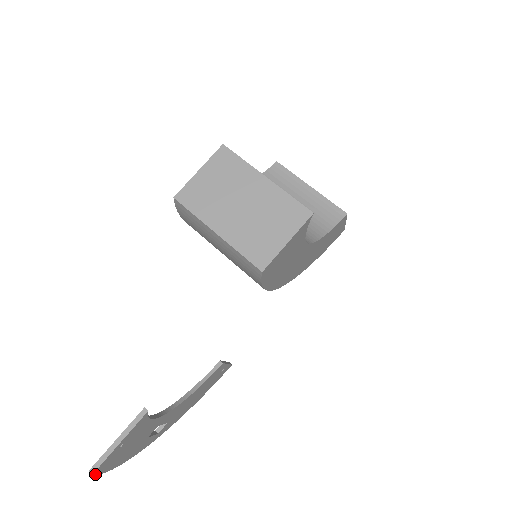
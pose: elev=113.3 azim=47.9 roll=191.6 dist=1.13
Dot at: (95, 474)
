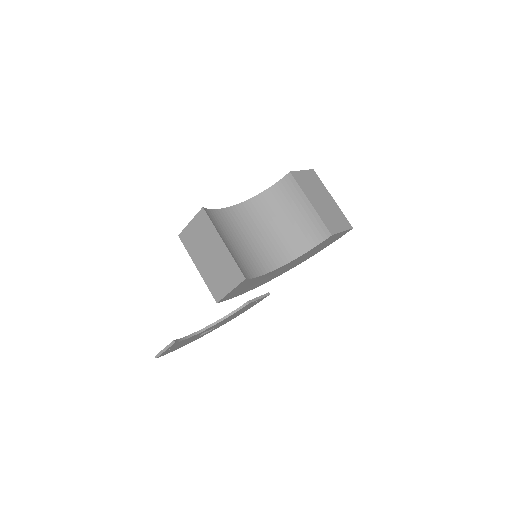
Dot at: occluded
